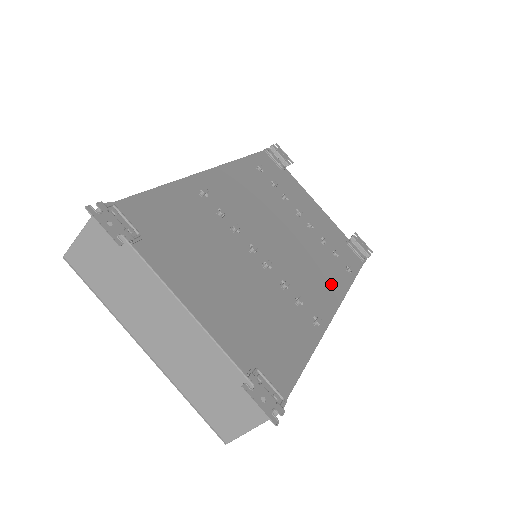
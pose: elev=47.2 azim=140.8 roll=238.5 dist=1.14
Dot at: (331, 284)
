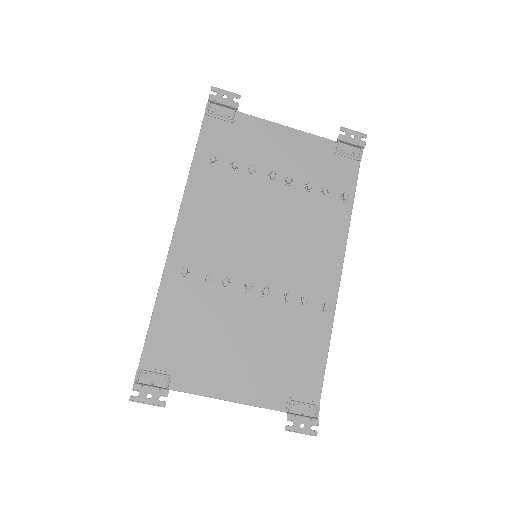
Dot at: (329, 241)
